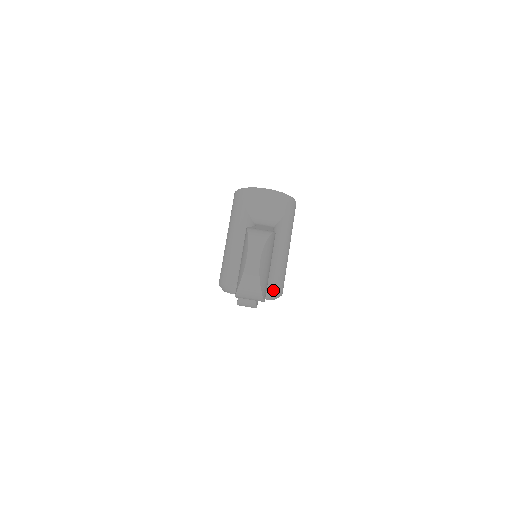
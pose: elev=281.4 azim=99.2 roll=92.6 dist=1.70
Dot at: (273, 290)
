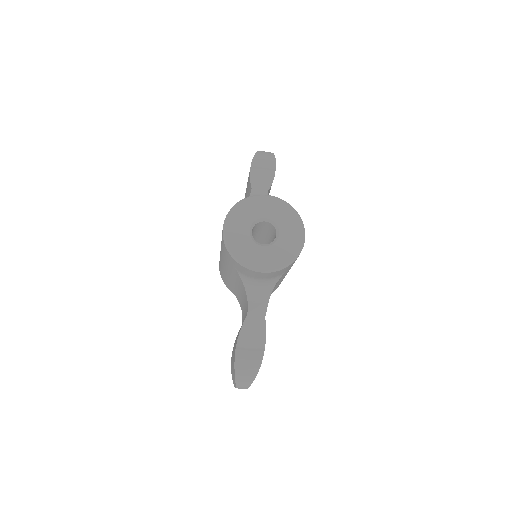
Dot at: (272, 292)
